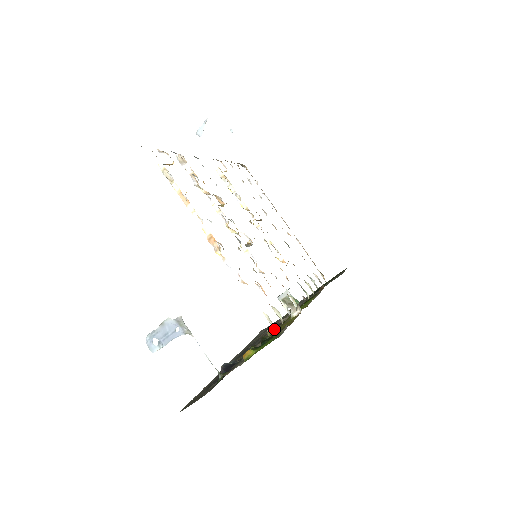
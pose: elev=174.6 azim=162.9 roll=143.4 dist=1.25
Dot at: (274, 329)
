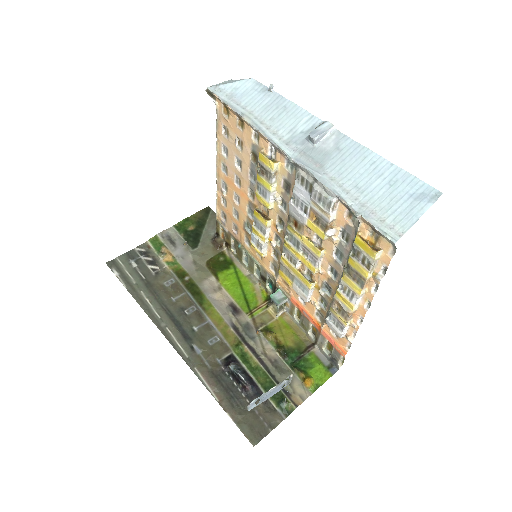
Dot at: (274, 334)
